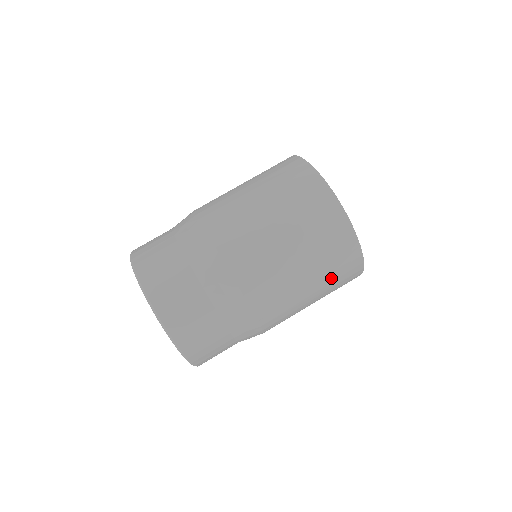
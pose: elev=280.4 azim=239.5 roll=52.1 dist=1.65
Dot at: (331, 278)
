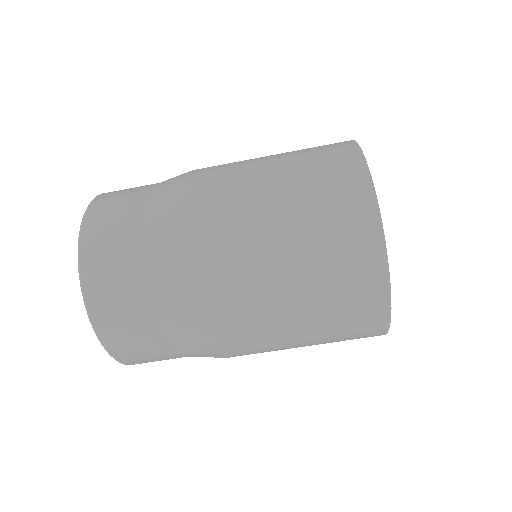
Dot at: (332, 312)
